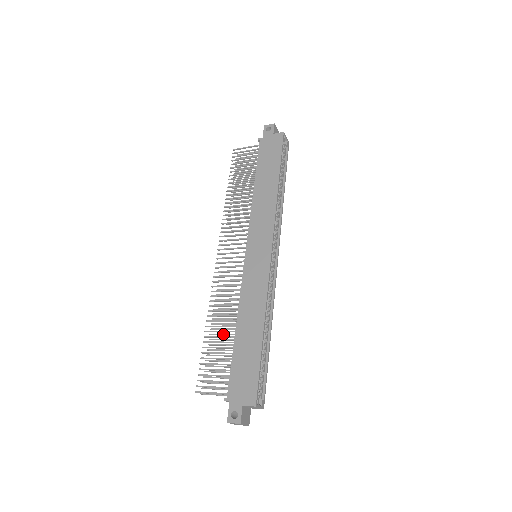
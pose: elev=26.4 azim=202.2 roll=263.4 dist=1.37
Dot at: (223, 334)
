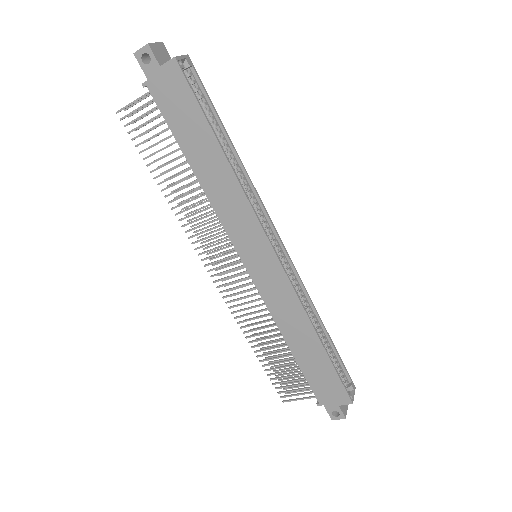
Dot at: occluded
